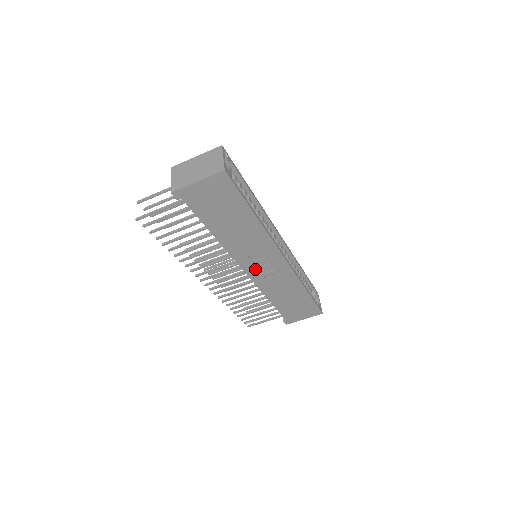
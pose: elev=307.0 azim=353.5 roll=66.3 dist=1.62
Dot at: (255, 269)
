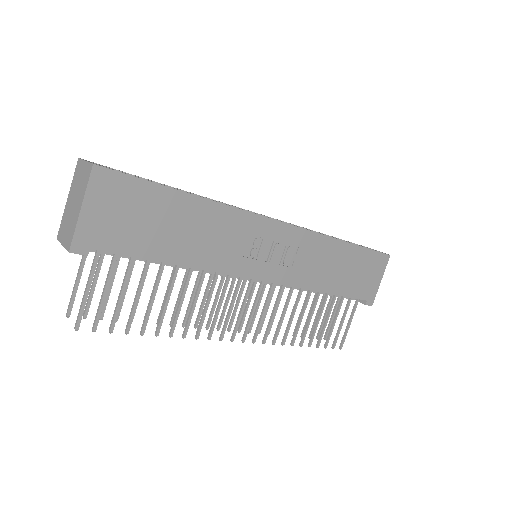
Dot at: (267, 266)
